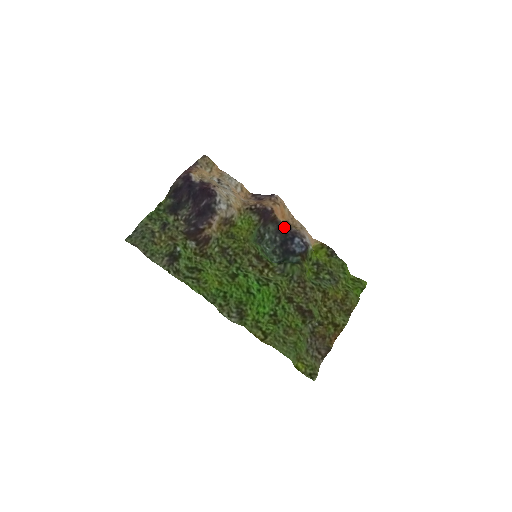
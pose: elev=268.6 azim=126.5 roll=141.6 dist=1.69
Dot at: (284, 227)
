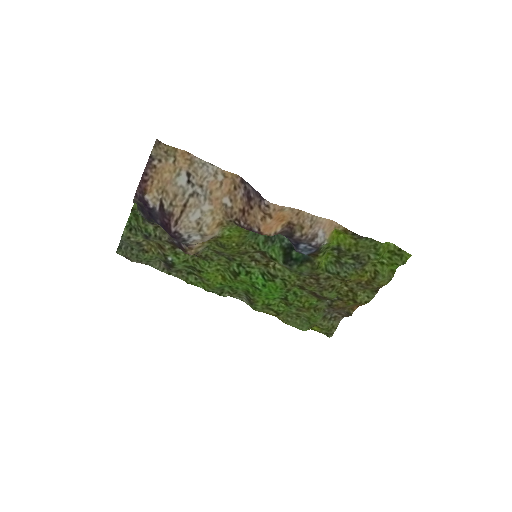
Dot at: (283, 235)
